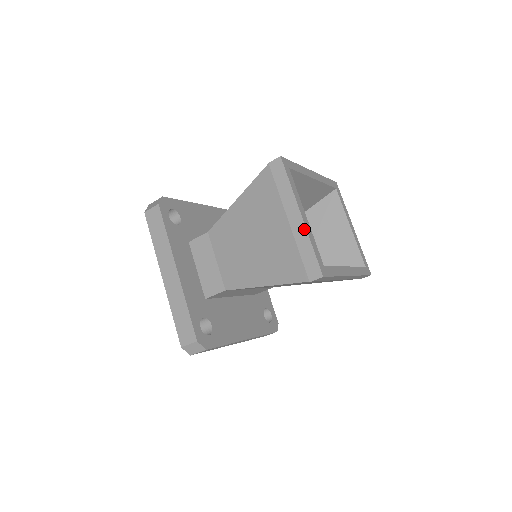
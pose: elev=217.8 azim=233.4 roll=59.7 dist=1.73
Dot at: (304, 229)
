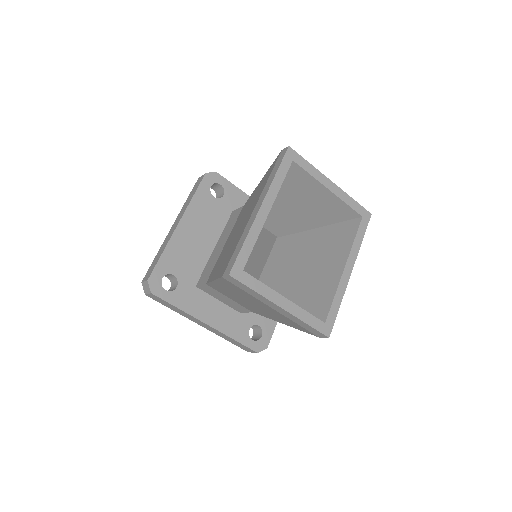
Dot at: (292, 316)
